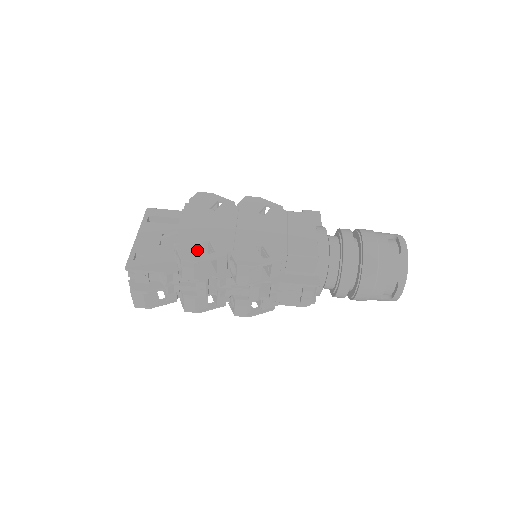
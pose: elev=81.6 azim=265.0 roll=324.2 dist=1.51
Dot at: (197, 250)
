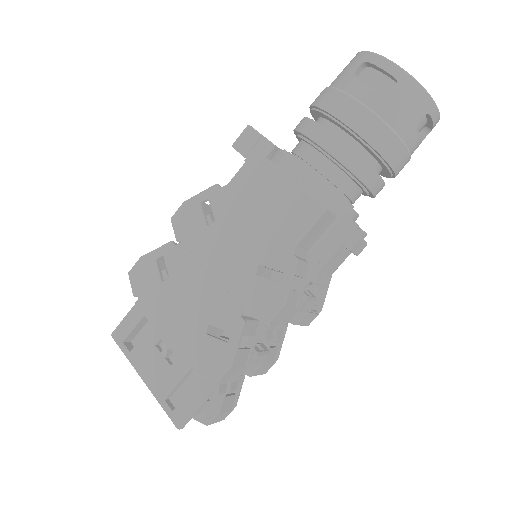
Dot at: (214, 352)
